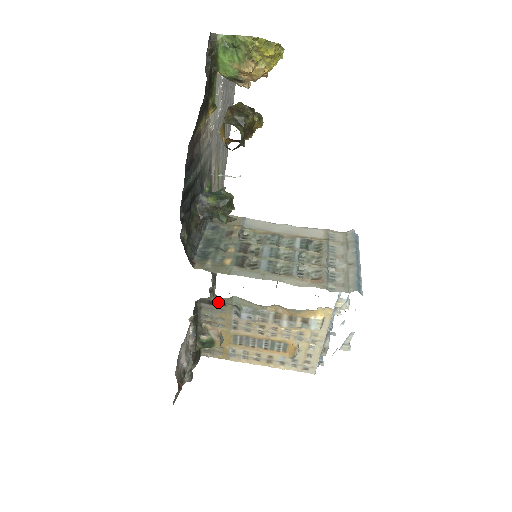
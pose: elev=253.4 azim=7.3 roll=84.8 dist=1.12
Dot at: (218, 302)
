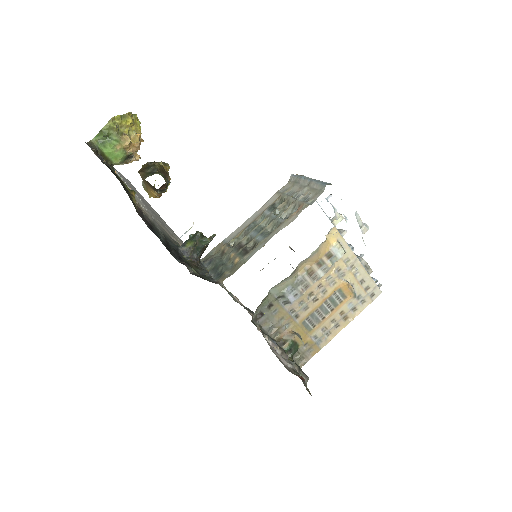
Dot at: (265, 307)
